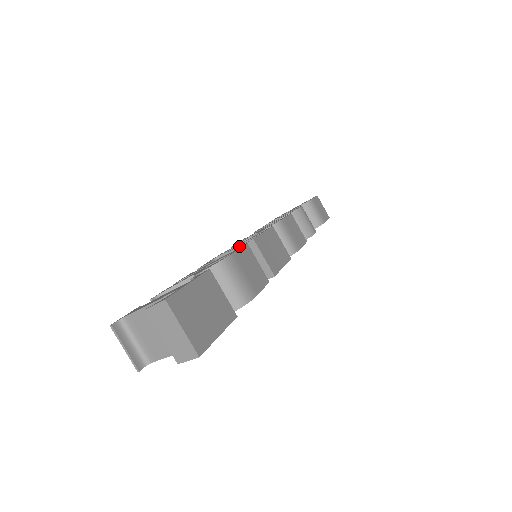
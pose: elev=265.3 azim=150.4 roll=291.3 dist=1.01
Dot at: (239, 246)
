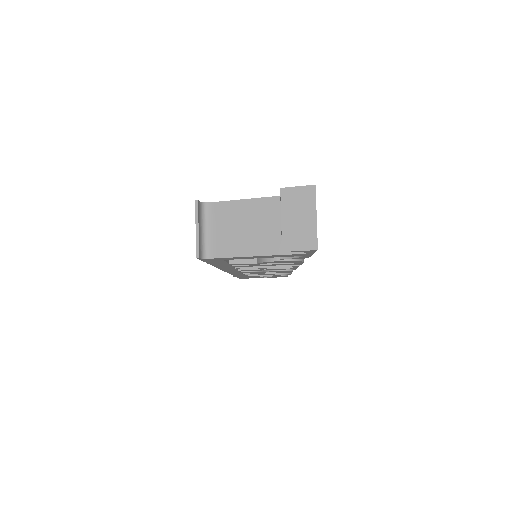
Dot at: occluded
